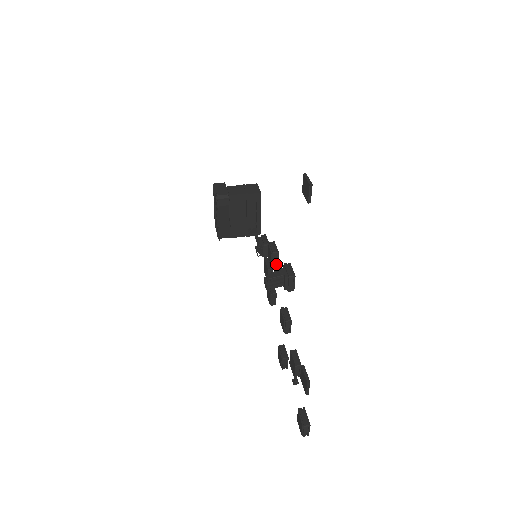
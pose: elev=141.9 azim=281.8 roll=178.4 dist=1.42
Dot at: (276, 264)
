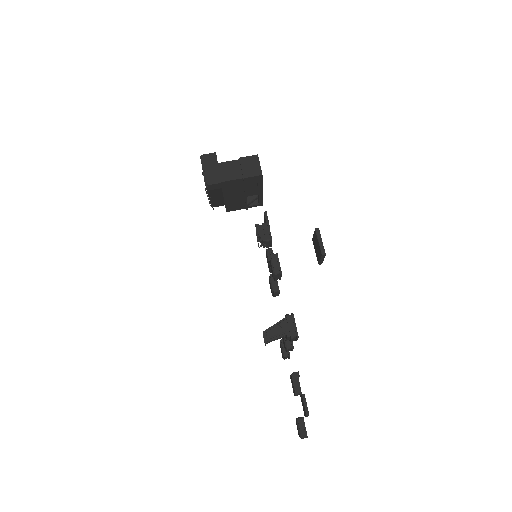
Dot at: (279, 278)
